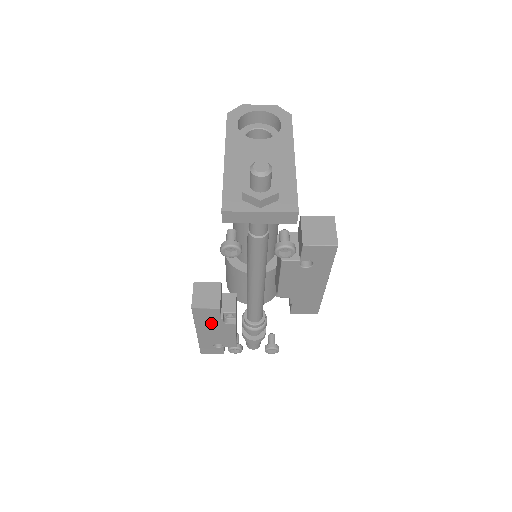
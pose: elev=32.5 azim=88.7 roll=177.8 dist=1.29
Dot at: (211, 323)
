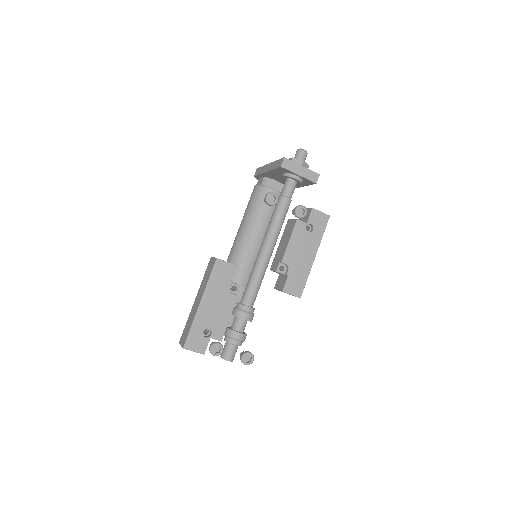
Dot at: (220, 288)
